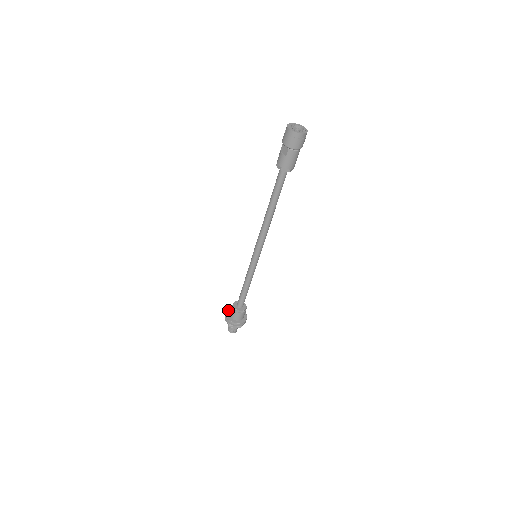
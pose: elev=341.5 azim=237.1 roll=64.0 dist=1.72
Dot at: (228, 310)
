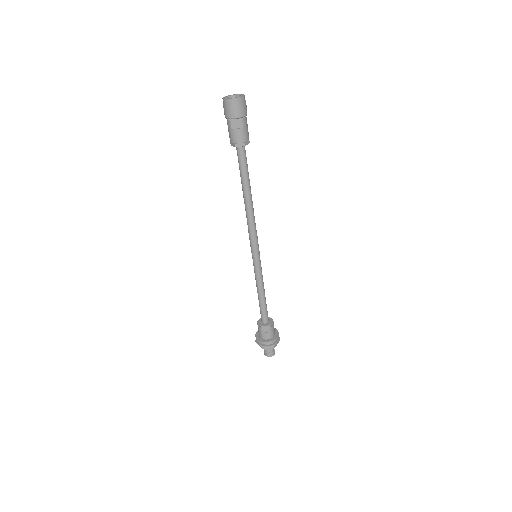
Dot at: (257, 339)
